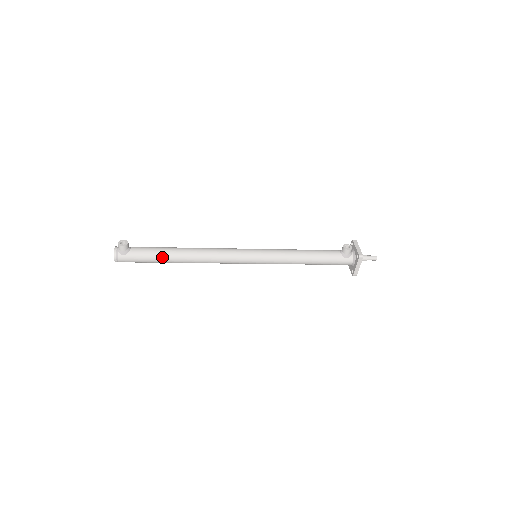
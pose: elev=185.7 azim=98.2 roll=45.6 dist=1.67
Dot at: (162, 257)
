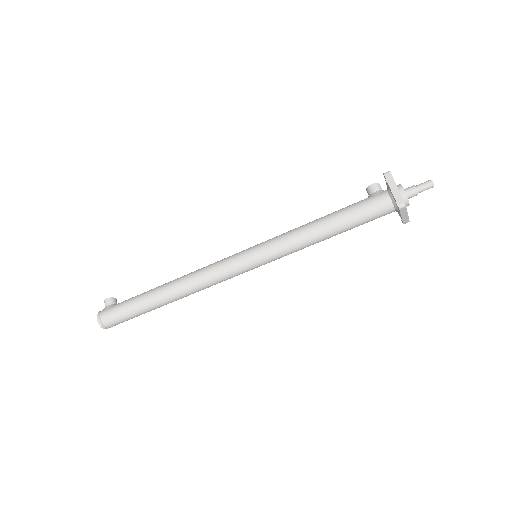
Dot at: (144, 295)
